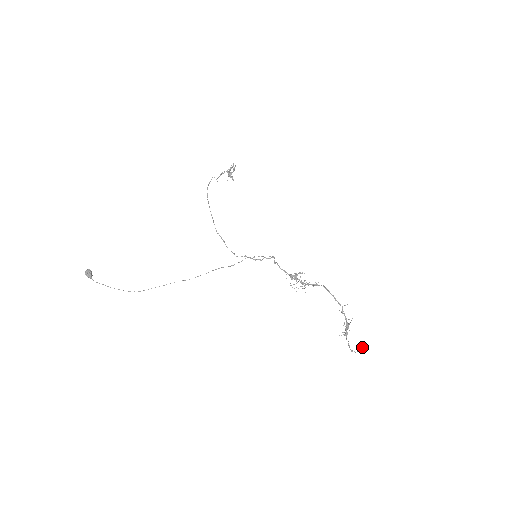
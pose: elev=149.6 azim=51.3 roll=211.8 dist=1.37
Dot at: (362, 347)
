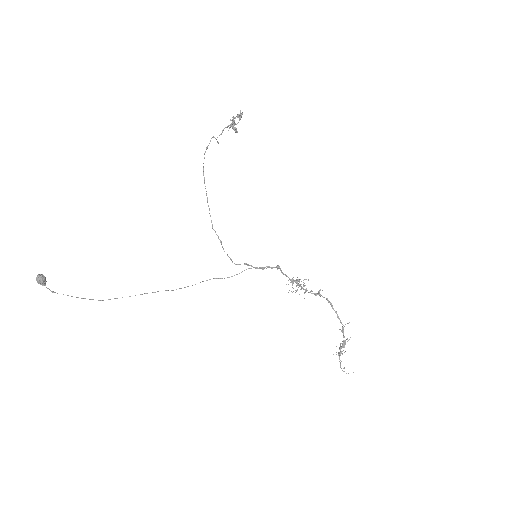
Dot at: occluded
